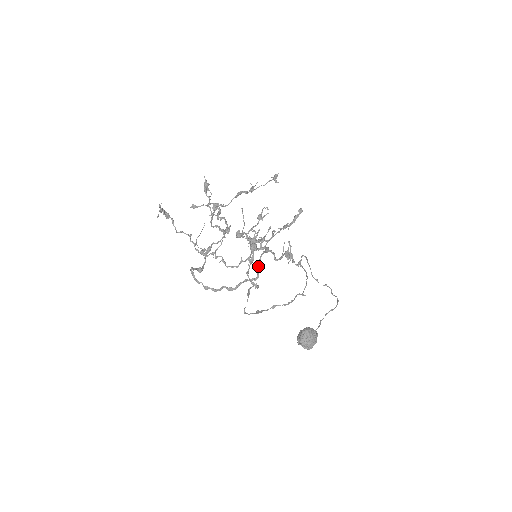
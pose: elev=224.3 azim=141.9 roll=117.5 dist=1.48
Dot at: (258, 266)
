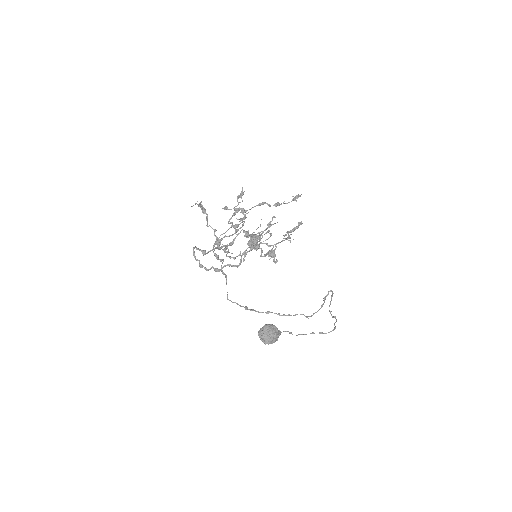
Dot at: (242, 255)
